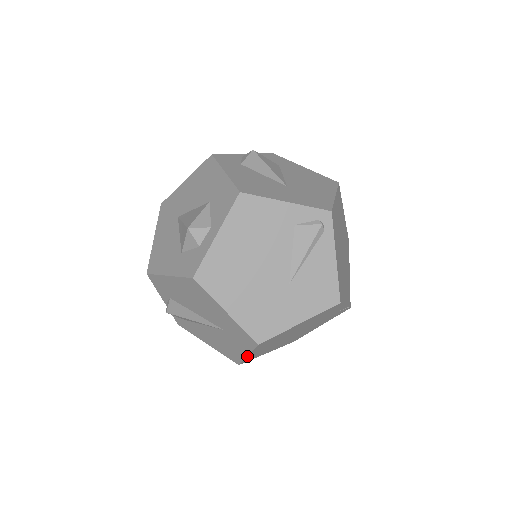
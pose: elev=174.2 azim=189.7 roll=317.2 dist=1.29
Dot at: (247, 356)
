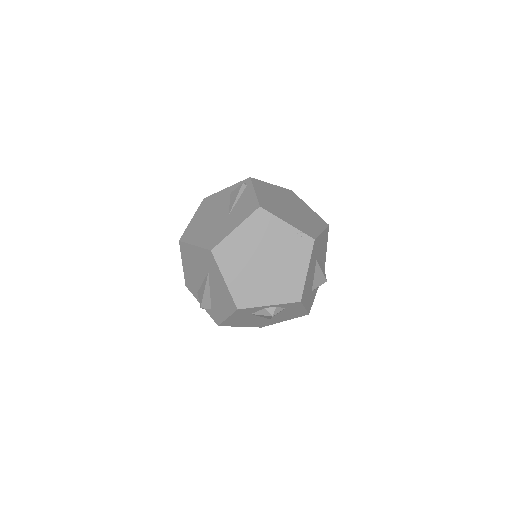
Dot at: (226, 283)
